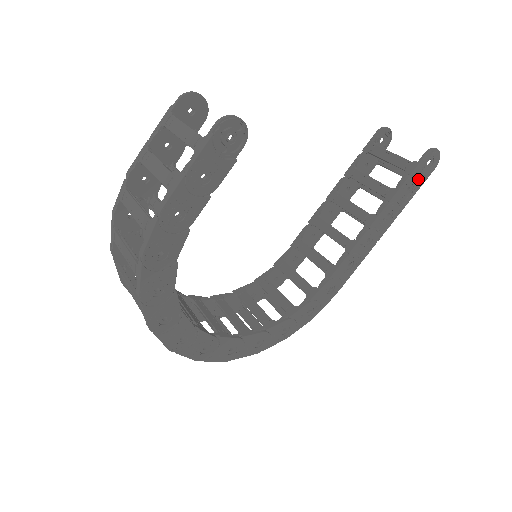
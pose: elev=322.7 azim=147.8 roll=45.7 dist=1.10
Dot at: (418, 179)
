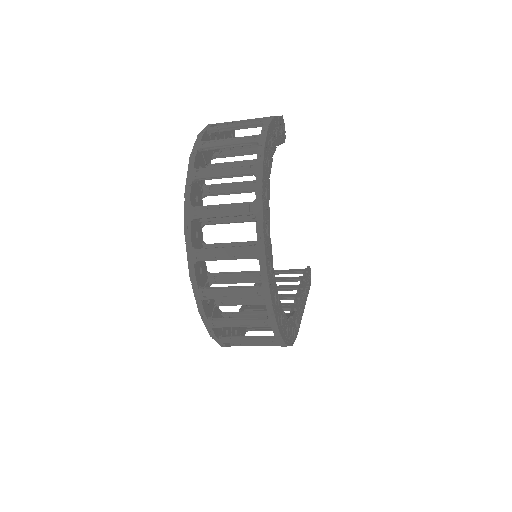
Dot at: (309, 281)
